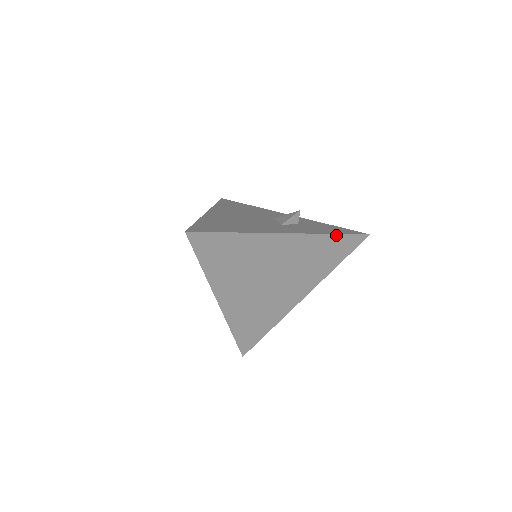
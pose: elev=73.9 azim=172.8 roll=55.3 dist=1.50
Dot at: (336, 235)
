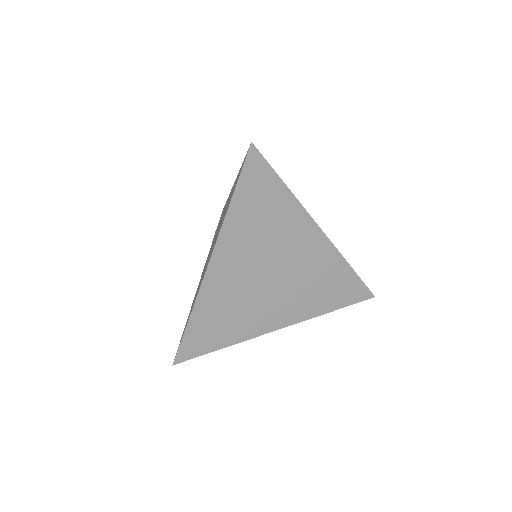
Dot at: (353, 271)
